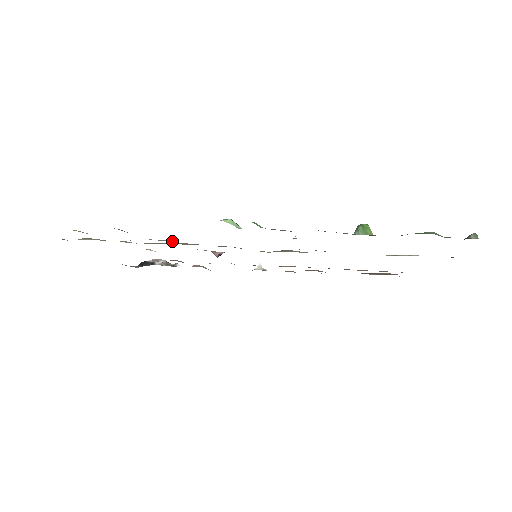
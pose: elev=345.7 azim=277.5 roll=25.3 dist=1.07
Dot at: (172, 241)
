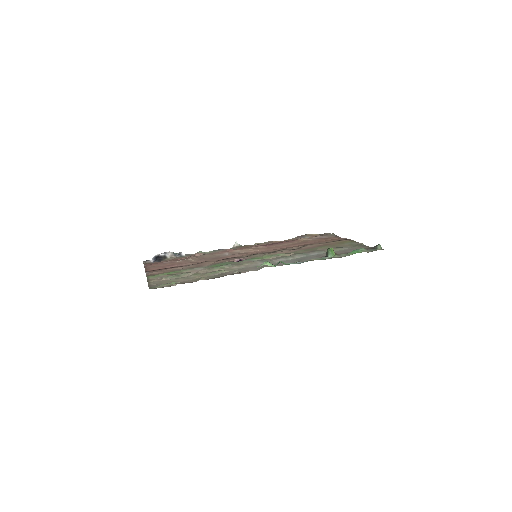
Dot at: (225, 271)
